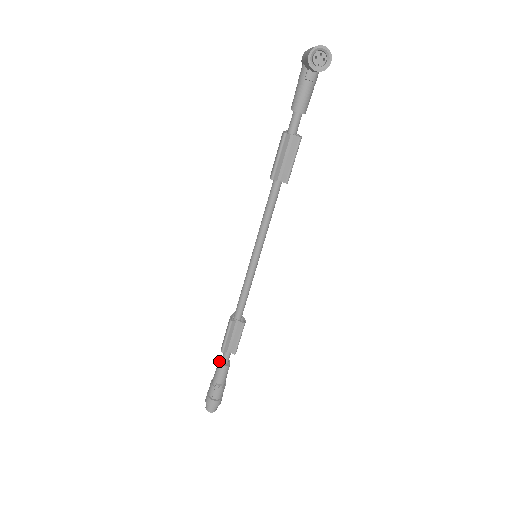
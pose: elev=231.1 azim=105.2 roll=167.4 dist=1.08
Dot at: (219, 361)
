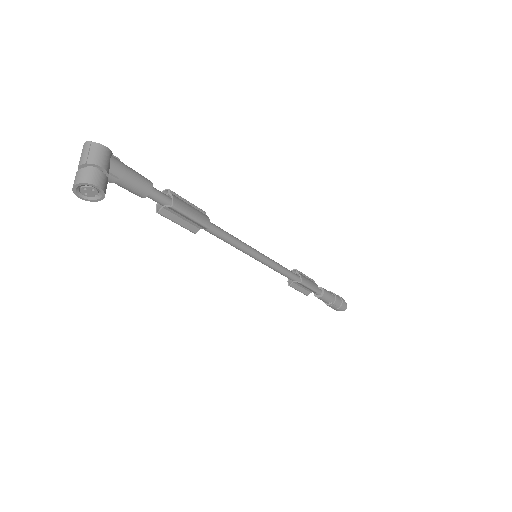
Dot at: (314, 294)
